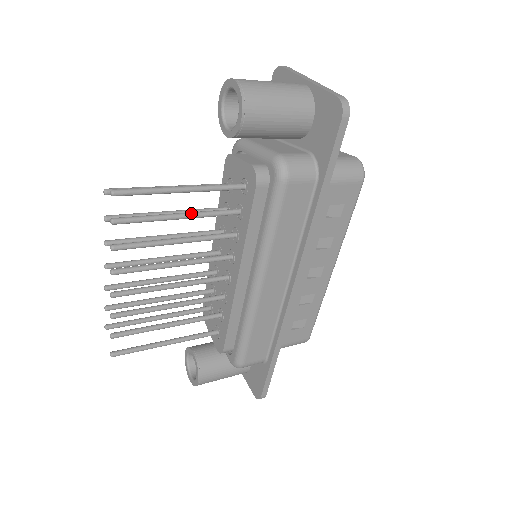
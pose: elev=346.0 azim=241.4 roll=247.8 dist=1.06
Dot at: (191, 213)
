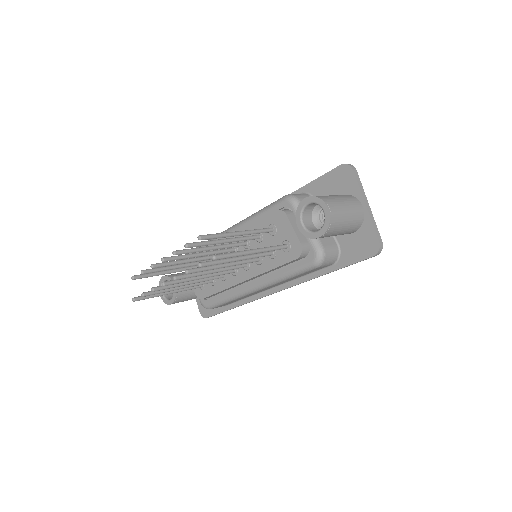
Dot at: (246, 257)
